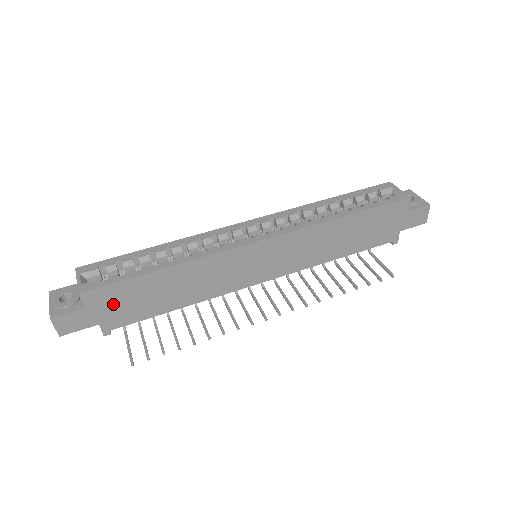
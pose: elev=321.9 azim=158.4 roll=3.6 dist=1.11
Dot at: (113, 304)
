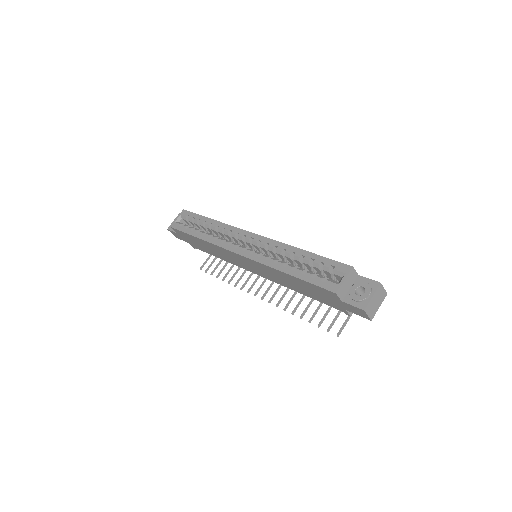
Dot at: (187, 238)
